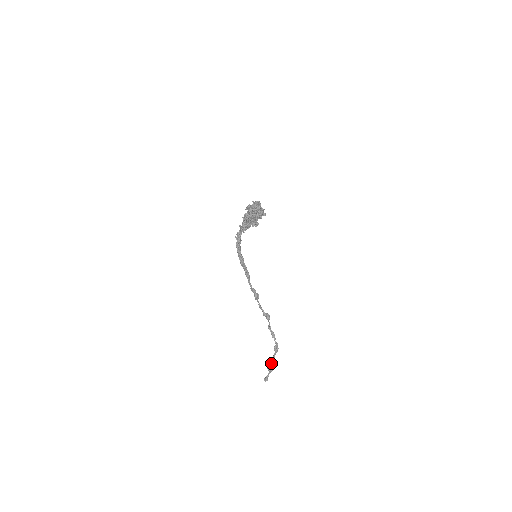
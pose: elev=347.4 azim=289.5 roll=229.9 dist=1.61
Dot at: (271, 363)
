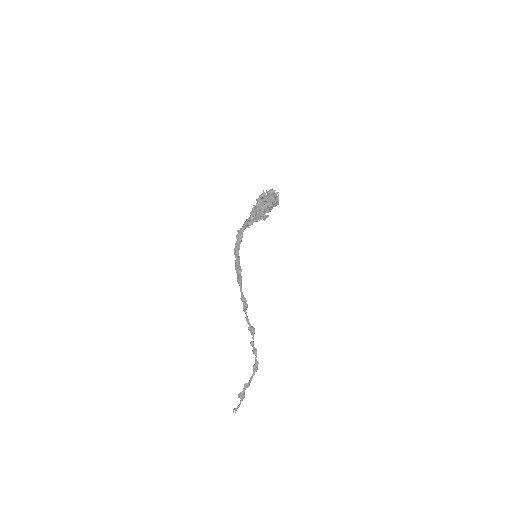
Dot at: (245, 388)
